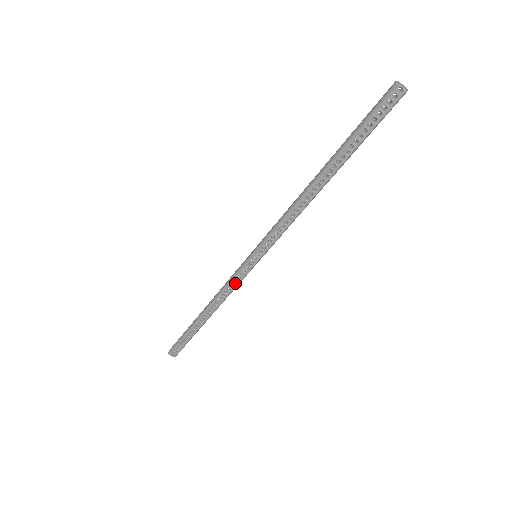
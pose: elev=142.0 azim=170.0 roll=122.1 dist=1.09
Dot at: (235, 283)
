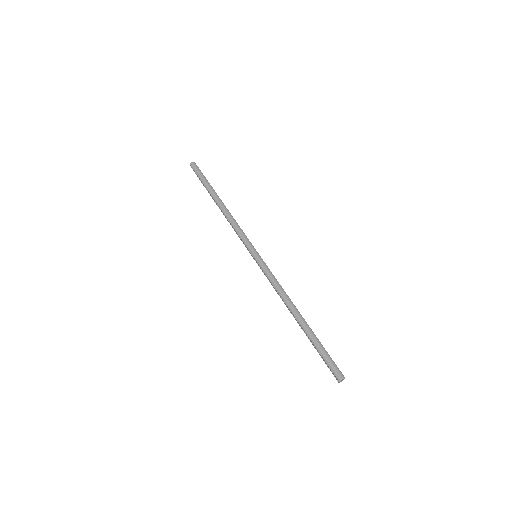
Dot at: (239, 236)
